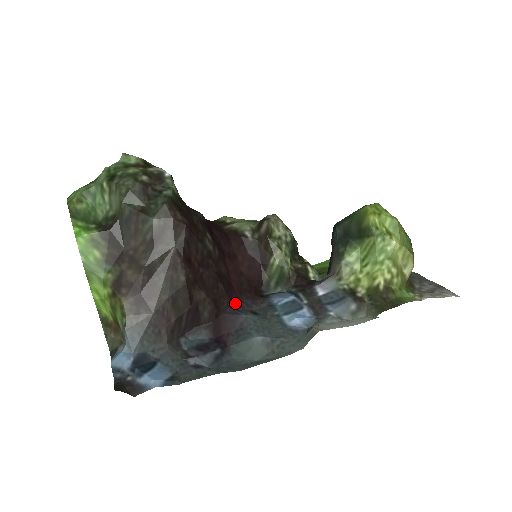
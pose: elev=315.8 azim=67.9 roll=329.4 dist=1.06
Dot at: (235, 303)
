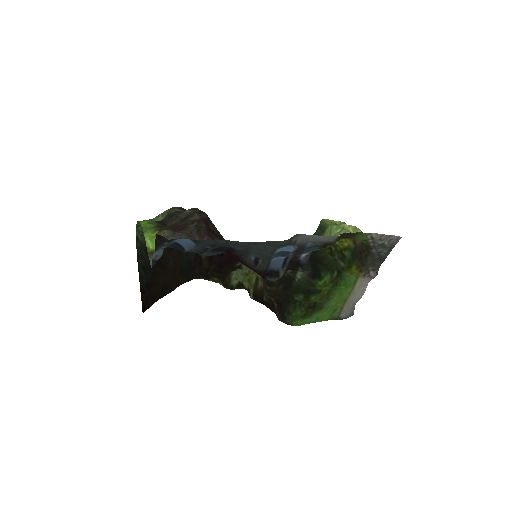
Dot at: (242, 260)
